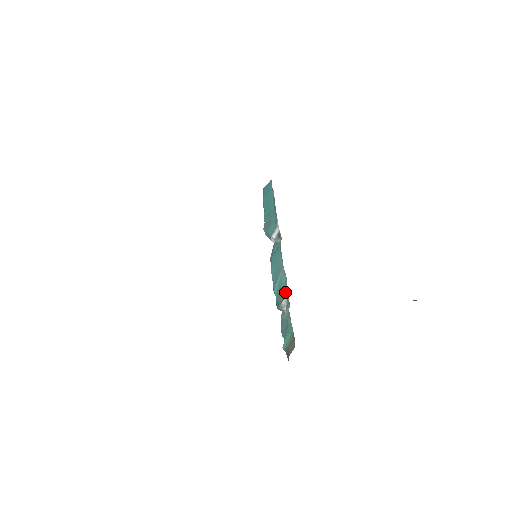
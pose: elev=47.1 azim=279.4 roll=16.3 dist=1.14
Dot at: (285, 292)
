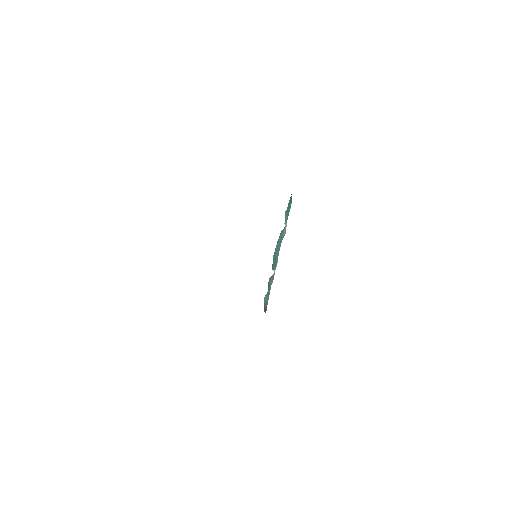
Dot at: (275, 268)
